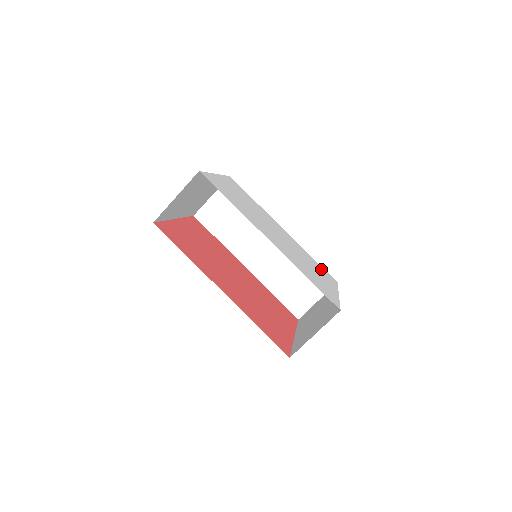
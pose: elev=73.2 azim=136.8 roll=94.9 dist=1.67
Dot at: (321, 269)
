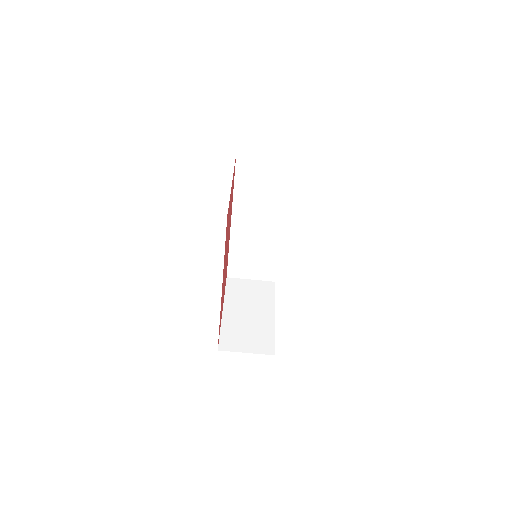
Dot at: occluded
